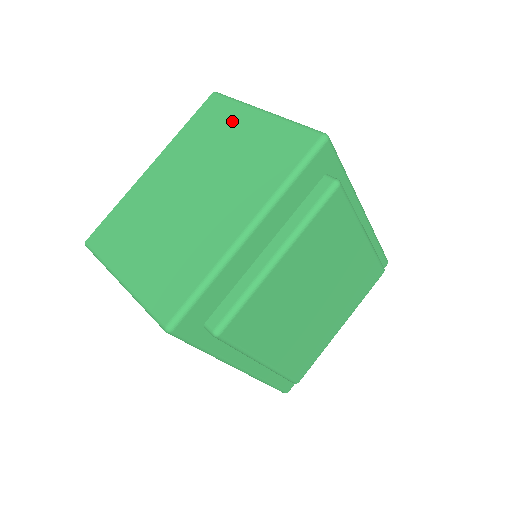
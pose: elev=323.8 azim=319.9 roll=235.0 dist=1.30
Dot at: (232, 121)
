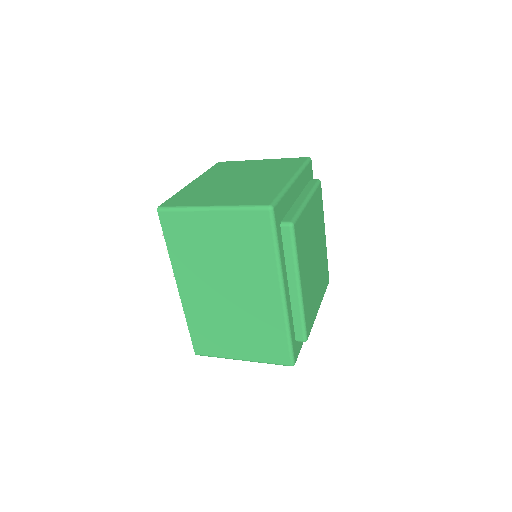
Dot at: (244, 164)
